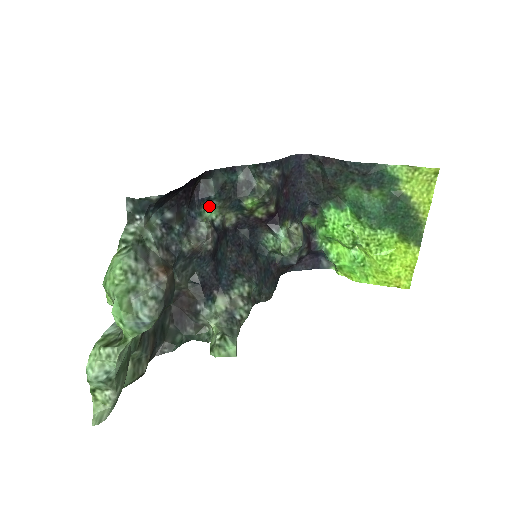
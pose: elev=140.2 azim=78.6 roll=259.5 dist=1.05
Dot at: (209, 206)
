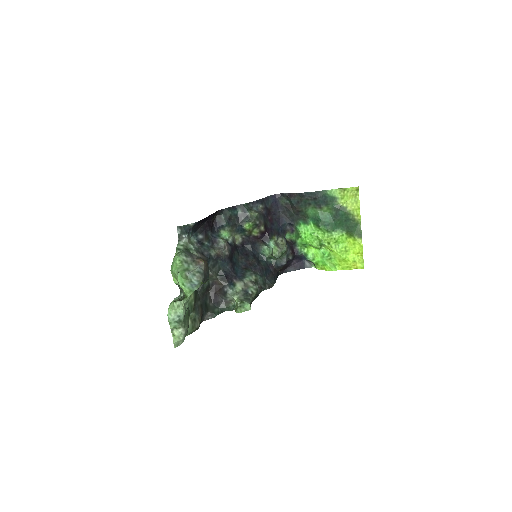
Dot at: (223, 231)
